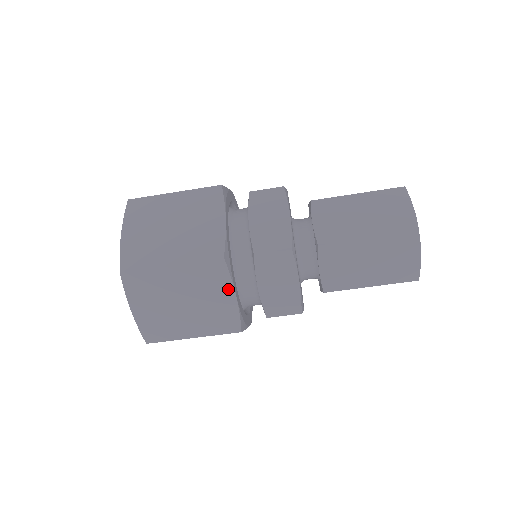
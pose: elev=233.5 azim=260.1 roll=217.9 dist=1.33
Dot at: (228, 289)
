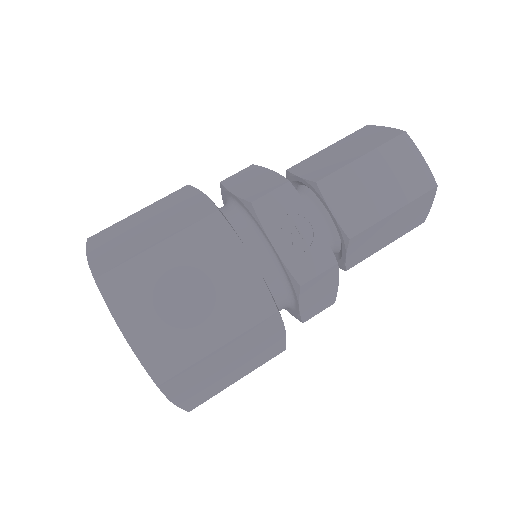
Dot at: (196, 195)
